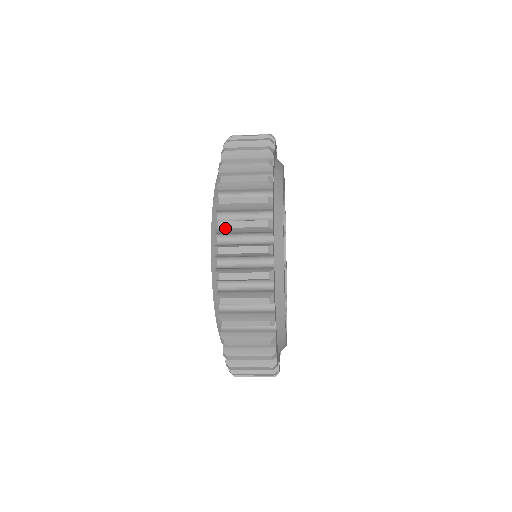
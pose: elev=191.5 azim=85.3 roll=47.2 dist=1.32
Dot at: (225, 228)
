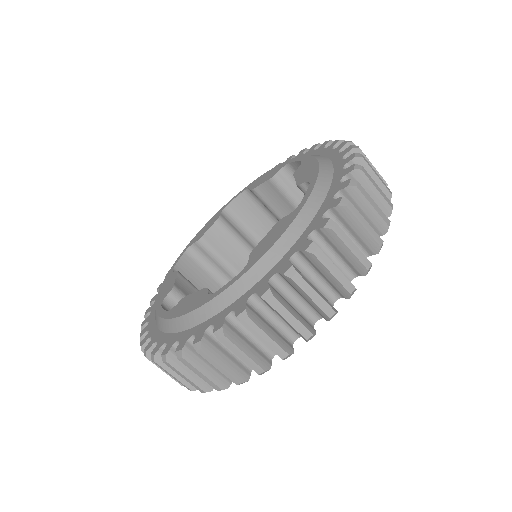
Dot at: occluded
